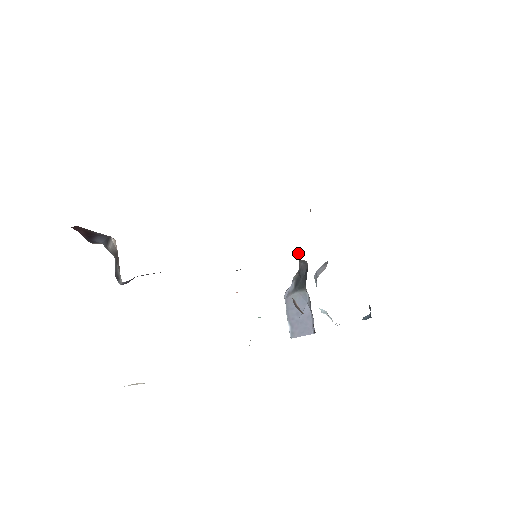
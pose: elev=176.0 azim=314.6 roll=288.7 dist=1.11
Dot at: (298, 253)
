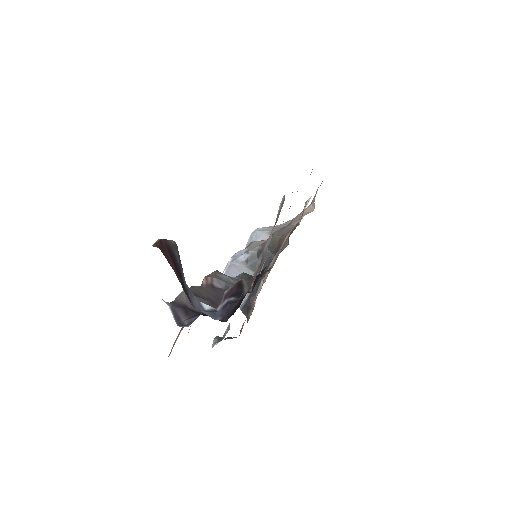
Dot at: (273, 242)
